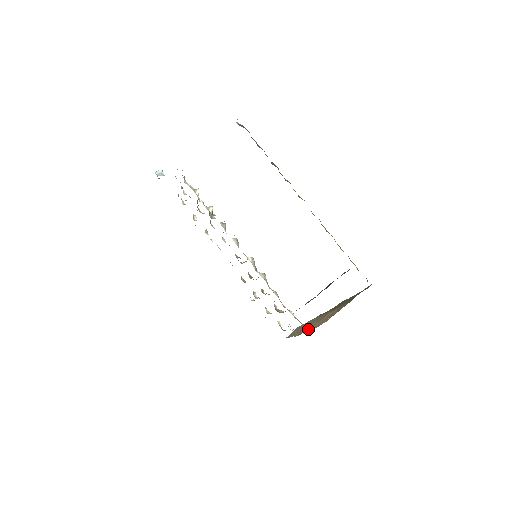
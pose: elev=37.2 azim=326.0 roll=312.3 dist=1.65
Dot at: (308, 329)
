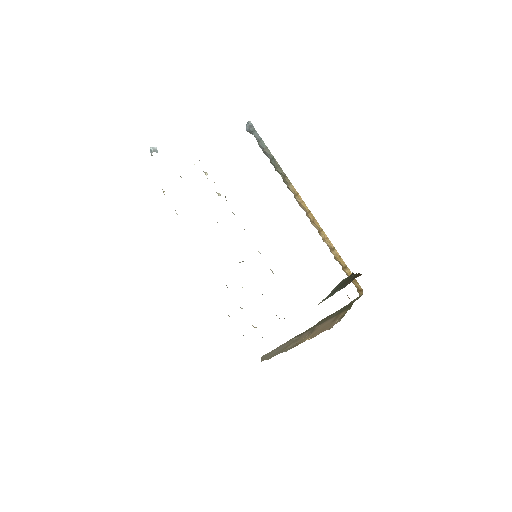
Dot at: (304, 340)
